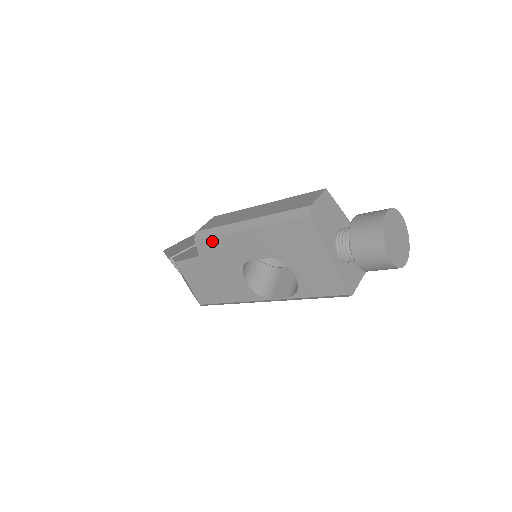
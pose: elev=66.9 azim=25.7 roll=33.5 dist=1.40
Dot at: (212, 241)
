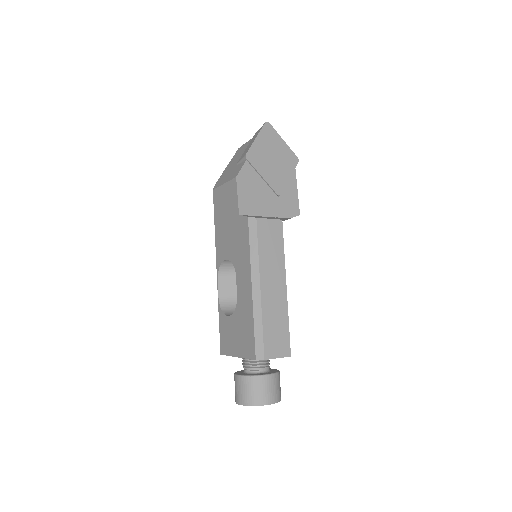
Dot at: (247, 240)
